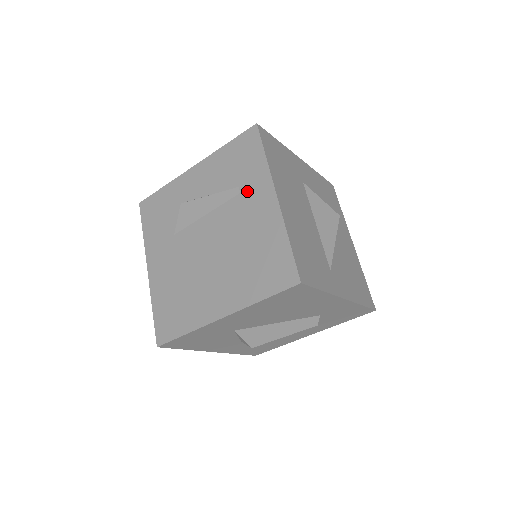
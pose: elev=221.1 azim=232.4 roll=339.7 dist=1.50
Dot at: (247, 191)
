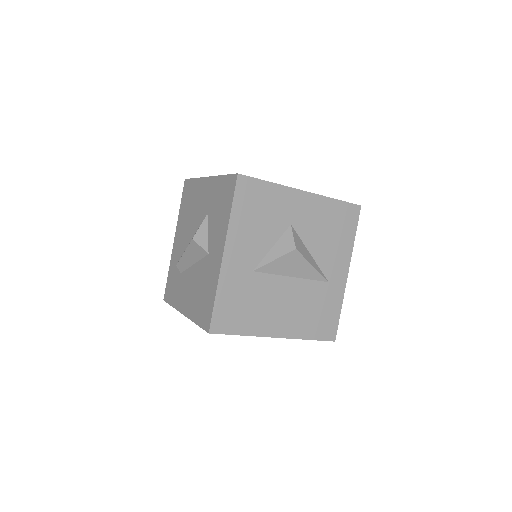
Dot at: occluded
